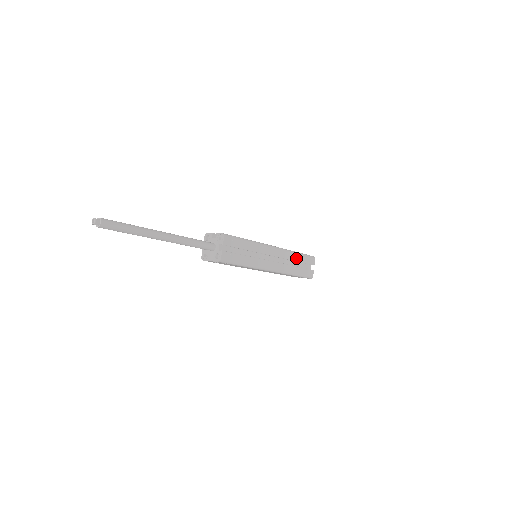
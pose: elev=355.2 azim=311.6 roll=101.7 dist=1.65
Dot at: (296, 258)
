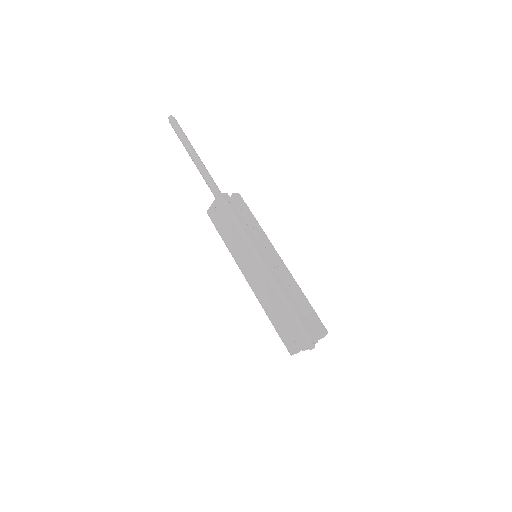
Dot at: (300, 295)
